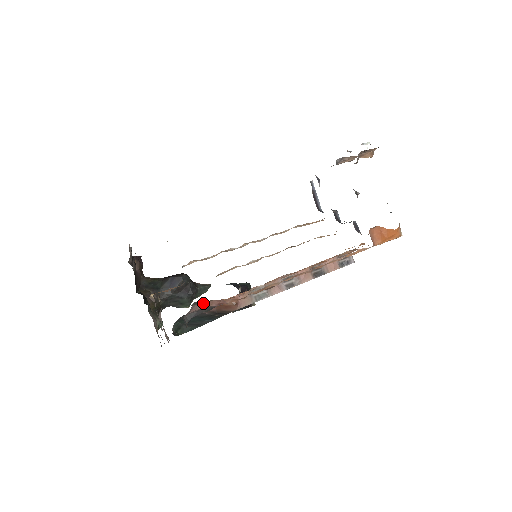
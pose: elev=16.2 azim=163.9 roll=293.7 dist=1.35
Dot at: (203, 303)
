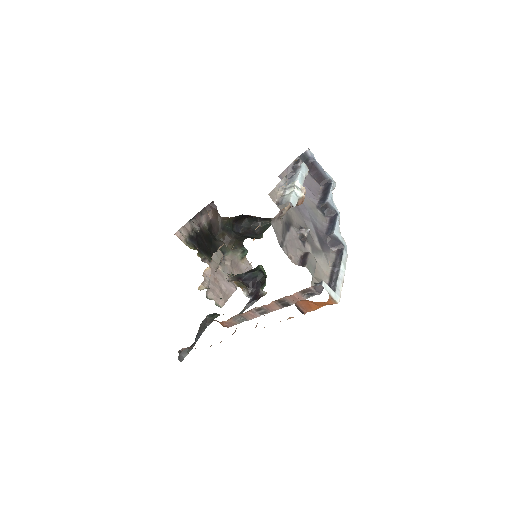
Dot at: occluded
